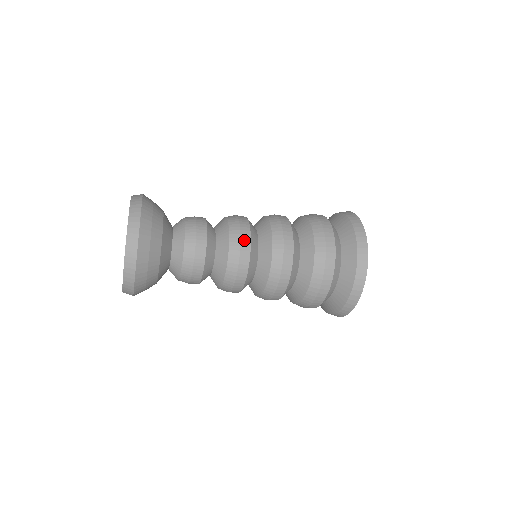
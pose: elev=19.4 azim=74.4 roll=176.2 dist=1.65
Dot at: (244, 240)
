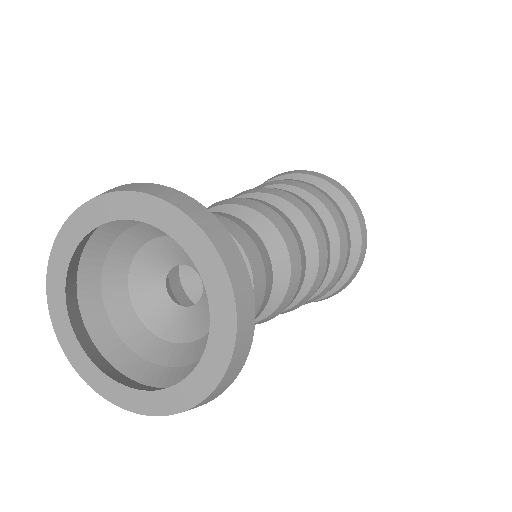
Dot at: (298, 291)
